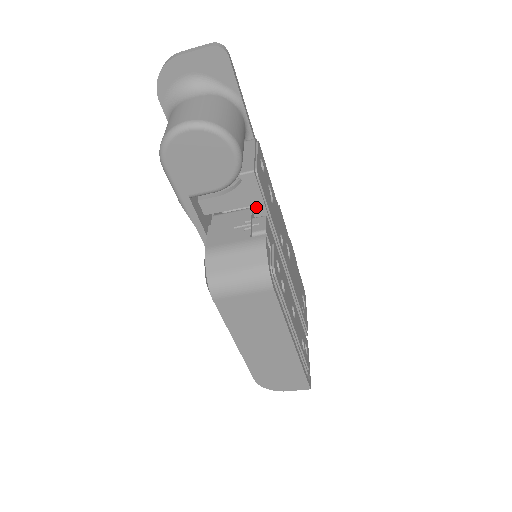
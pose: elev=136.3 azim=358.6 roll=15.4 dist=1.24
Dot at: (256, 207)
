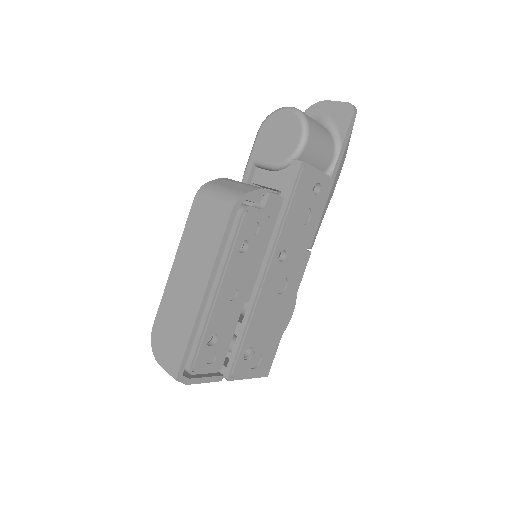
Dot at: (284, 194)
